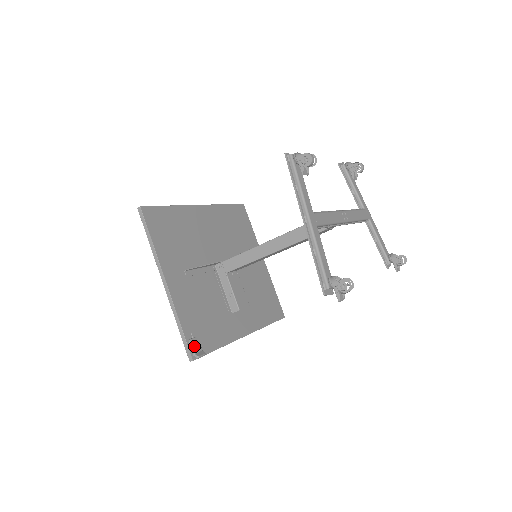
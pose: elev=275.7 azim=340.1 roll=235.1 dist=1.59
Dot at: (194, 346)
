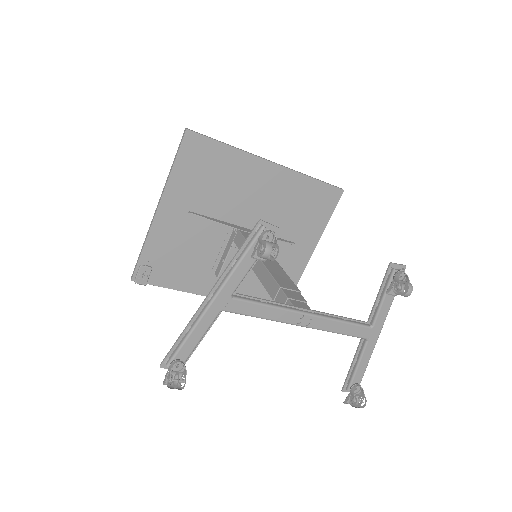
Dot at: (141, 272)
